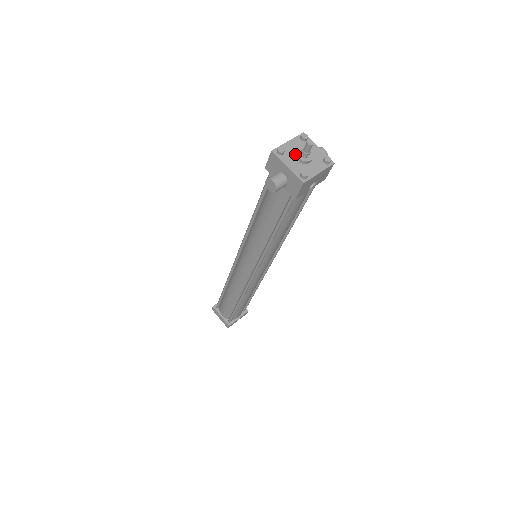
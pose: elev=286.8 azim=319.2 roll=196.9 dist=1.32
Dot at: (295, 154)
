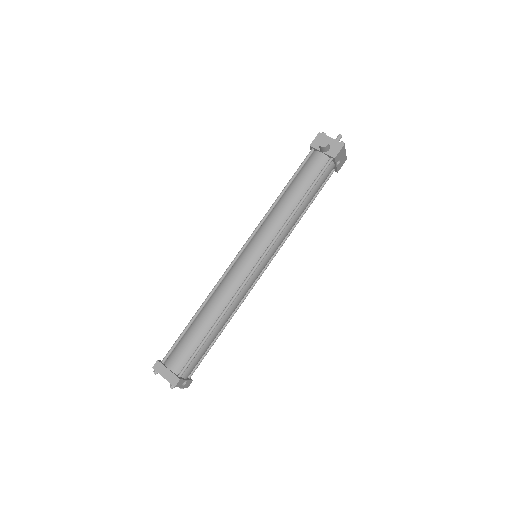
Dot at: occluded
